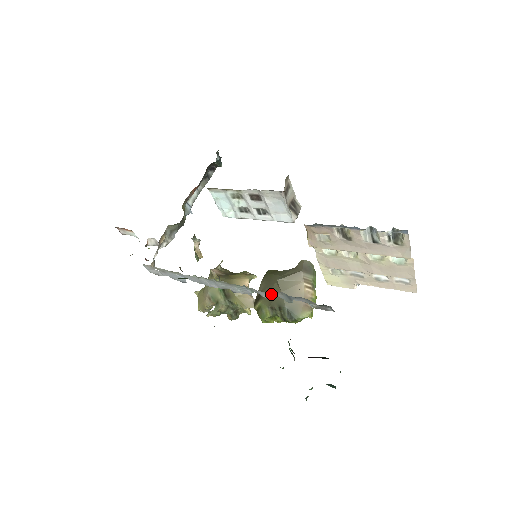
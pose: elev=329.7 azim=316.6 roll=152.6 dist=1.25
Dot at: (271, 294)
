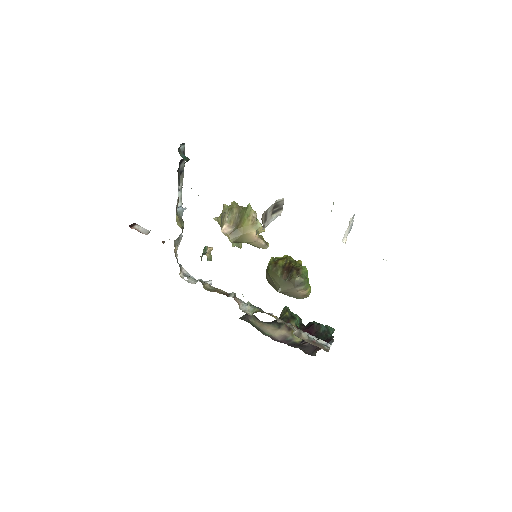
Dot at: occluded
